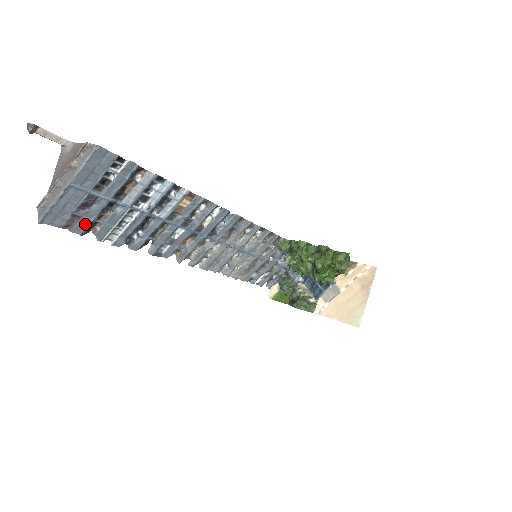
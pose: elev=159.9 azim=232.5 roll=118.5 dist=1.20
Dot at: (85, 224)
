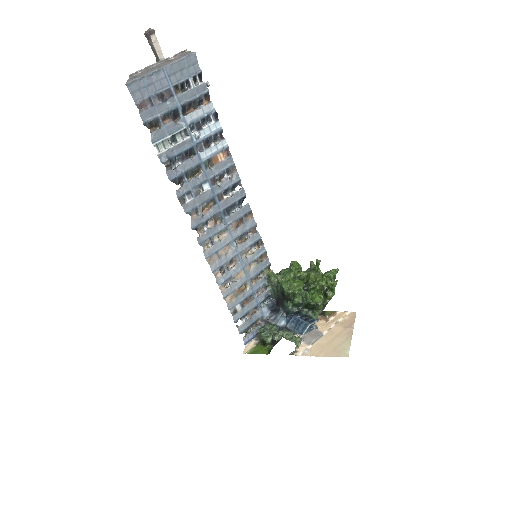
Dot at: (152, 116)
